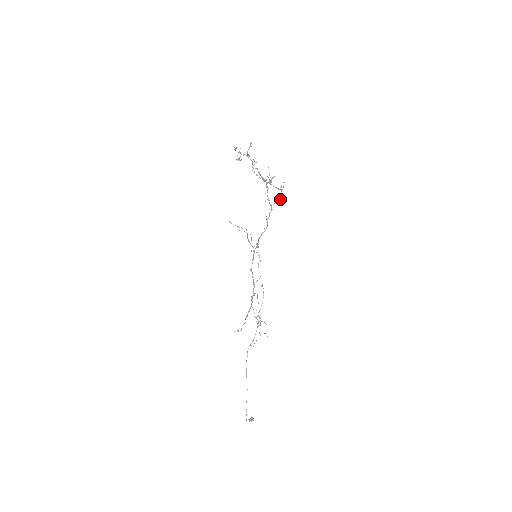
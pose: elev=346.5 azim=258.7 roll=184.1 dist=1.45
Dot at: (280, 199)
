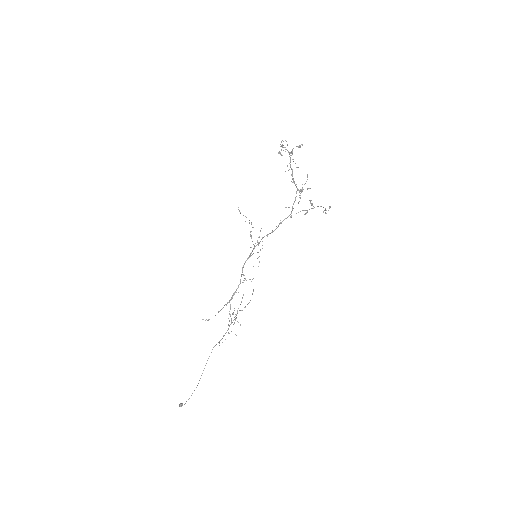
Dot at: occluded
